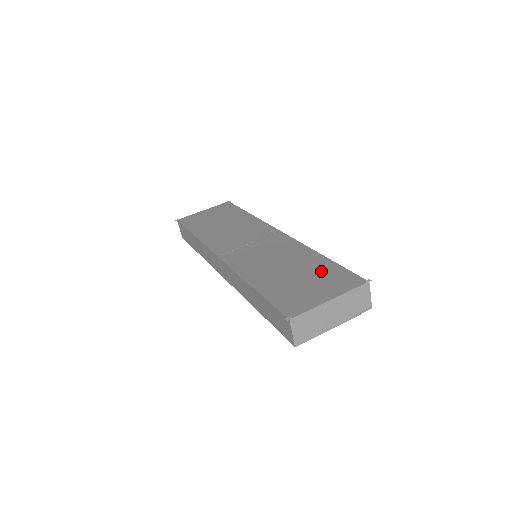
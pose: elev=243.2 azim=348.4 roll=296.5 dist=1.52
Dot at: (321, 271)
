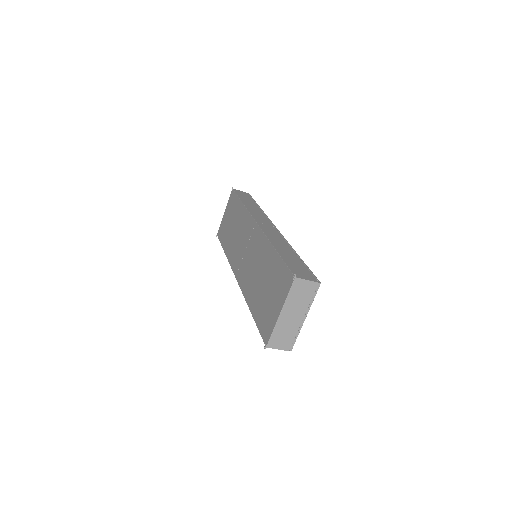
Dot at: (274, 274)
